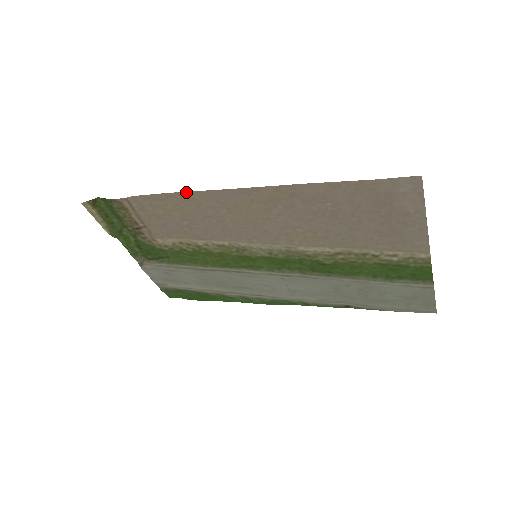
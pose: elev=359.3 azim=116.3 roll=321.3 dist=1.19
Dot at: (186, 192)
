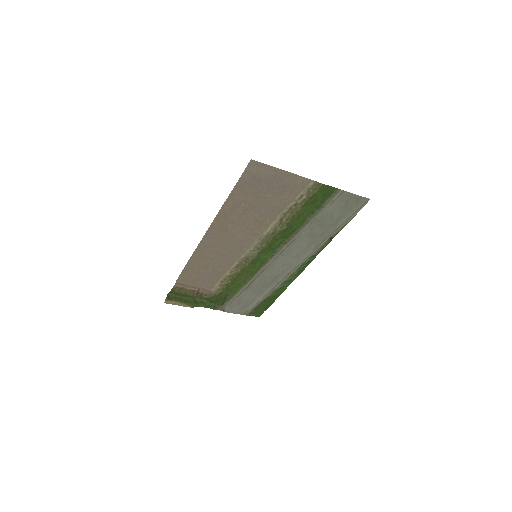
Dot at: (191, 257)
